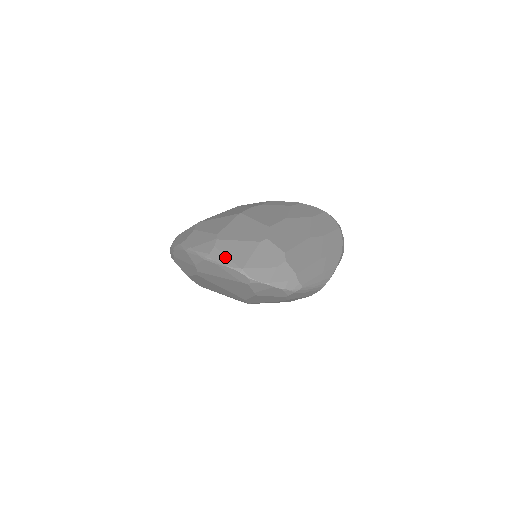
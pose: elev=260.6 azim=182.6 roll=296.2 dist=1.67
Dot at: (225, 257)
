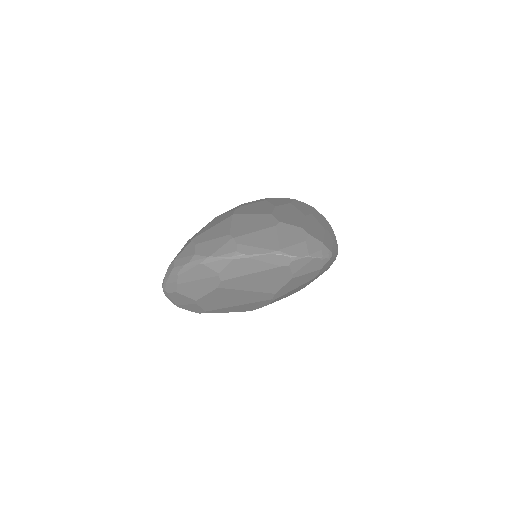
Dot at: (255, 248)
